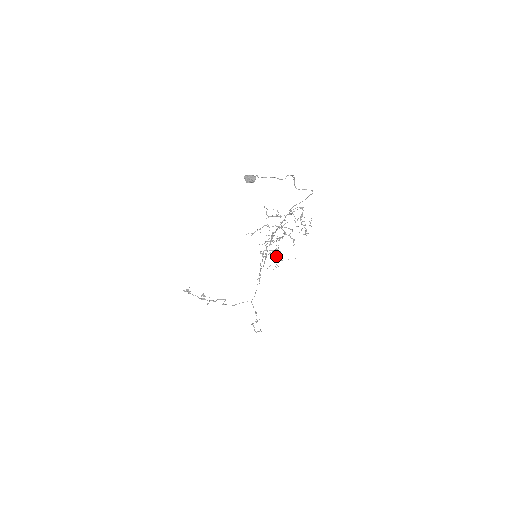
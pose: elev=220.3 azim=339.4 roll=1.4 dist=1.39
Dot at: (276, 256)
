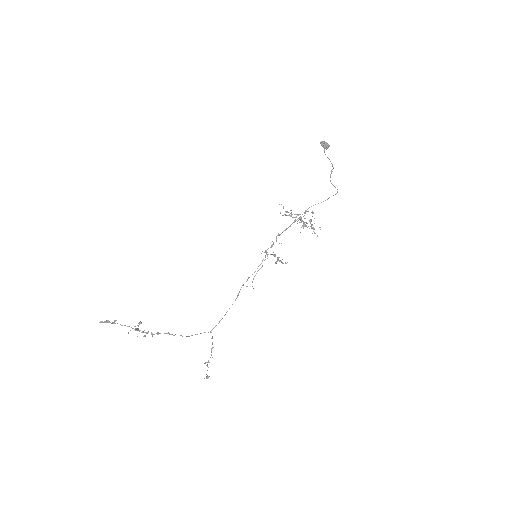
Dot at: (278, 258)
